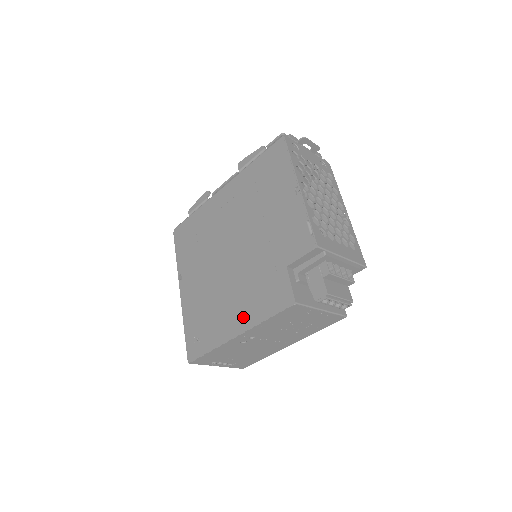
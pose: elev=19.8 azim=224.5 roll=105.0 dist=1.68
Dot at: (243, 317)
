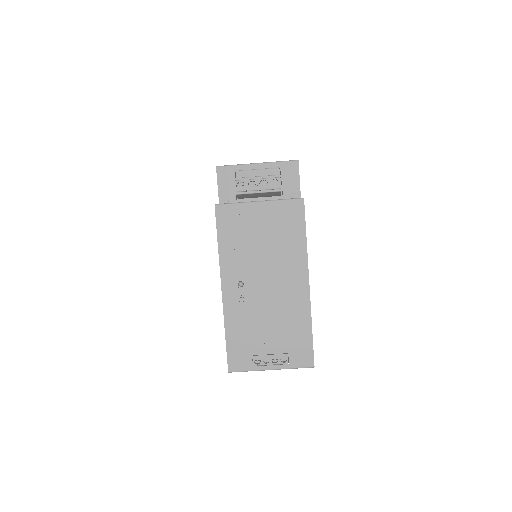
Dot at: occluded
